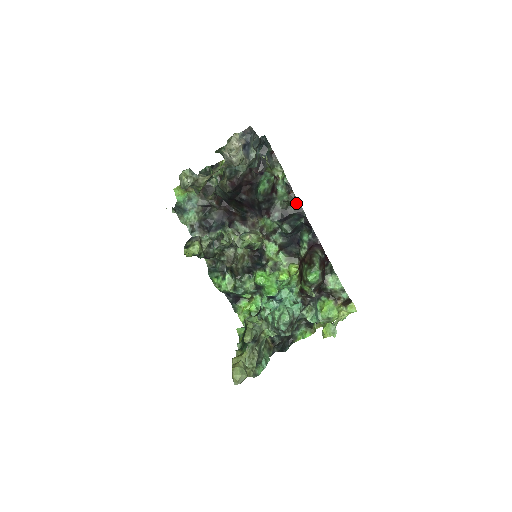
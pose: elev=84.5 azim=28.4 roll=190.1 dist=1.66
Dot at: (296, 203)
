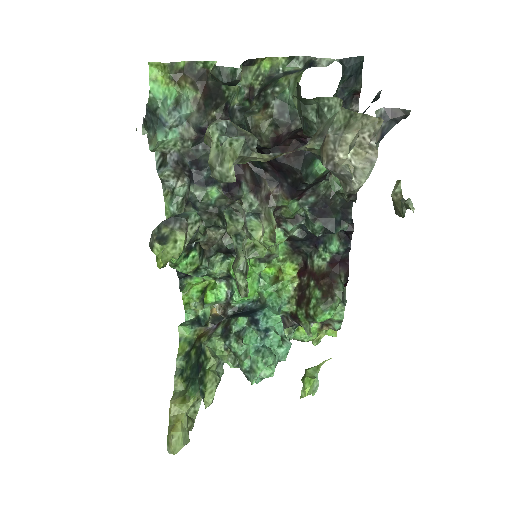
Dot at: (351, 199)
